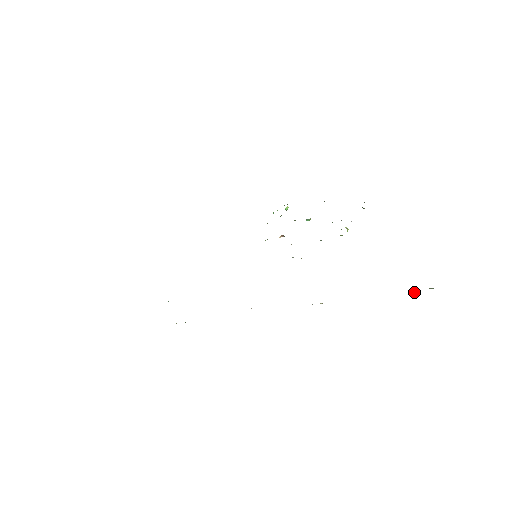
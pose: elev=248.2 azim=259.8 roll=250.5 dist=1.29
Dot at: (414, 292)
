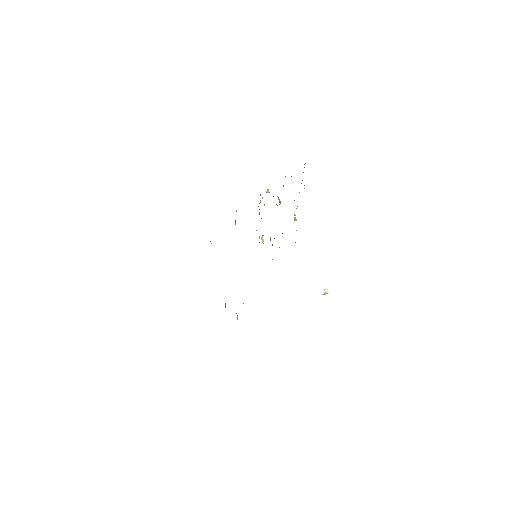
Dot at: (325, 293)
